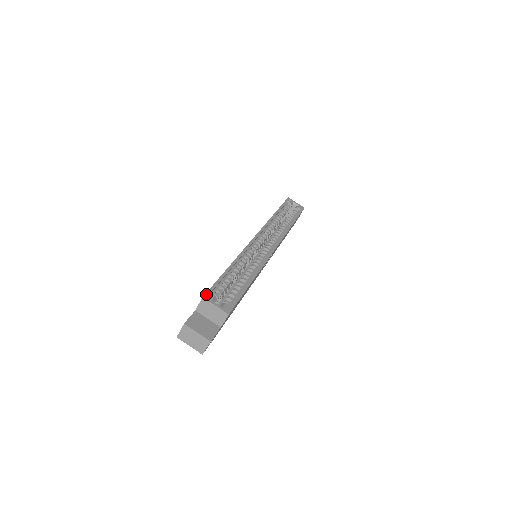
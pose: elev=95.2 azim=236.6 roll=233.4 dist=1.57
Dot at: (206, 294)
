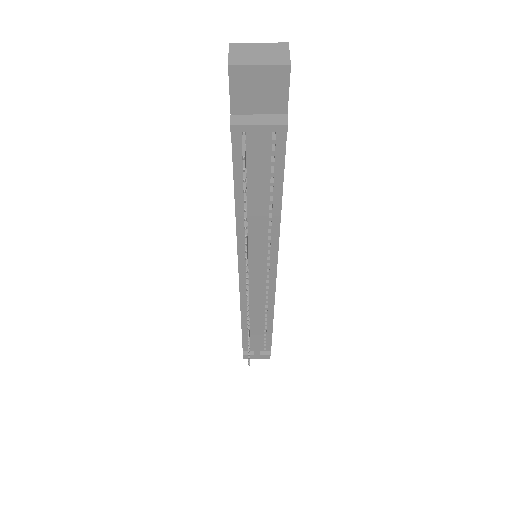
Dot at: occluded
